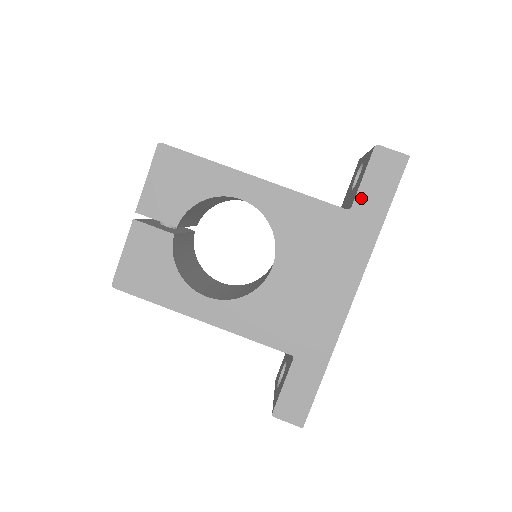
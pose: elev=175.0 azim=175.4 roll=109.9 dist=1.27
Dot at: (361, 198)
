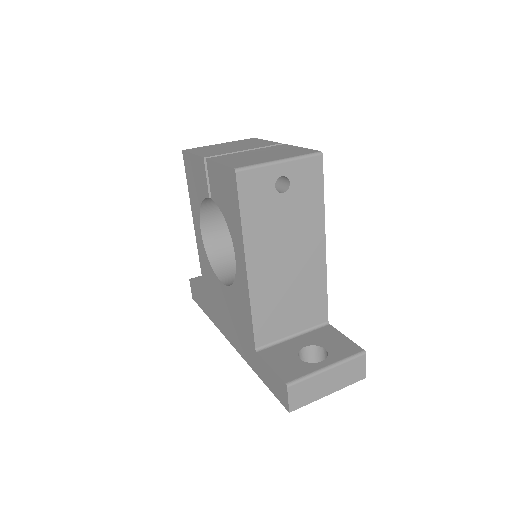
Dot at: (262, 362)
